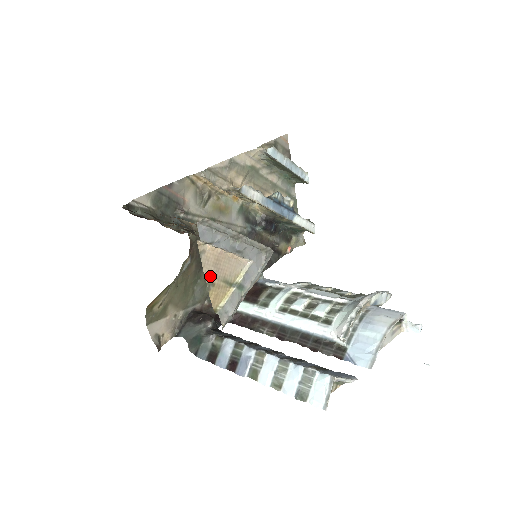
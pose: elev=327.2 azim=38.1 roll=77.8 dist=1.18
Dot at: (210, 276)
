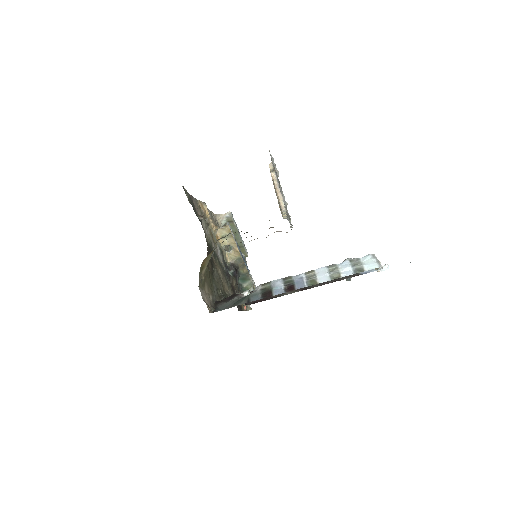
Dot at: (276, 194)
